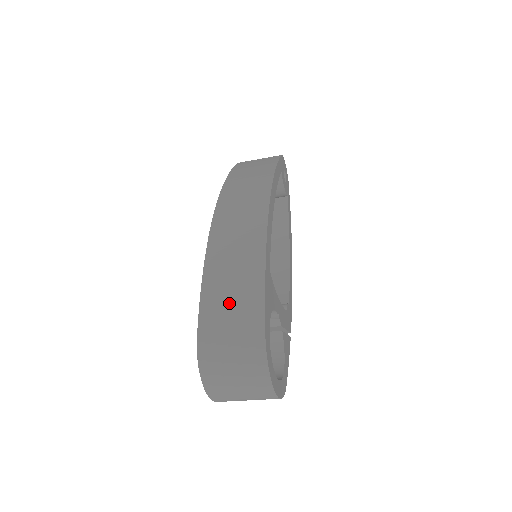
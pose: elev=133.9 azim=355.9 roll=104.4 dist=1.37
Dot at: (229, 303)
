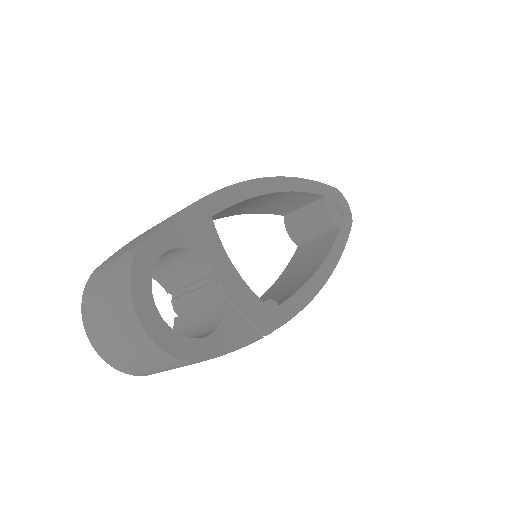
Dot at: (143, 234)
